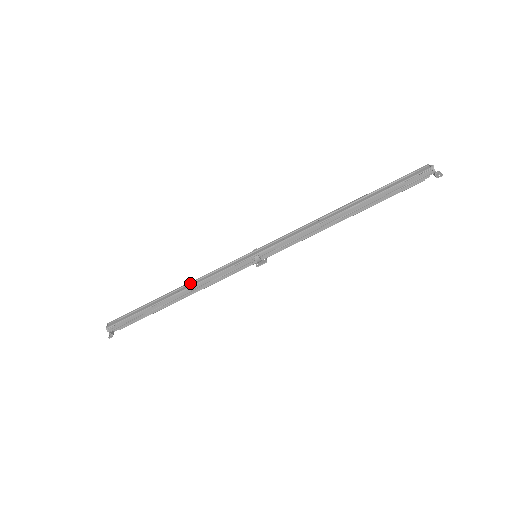
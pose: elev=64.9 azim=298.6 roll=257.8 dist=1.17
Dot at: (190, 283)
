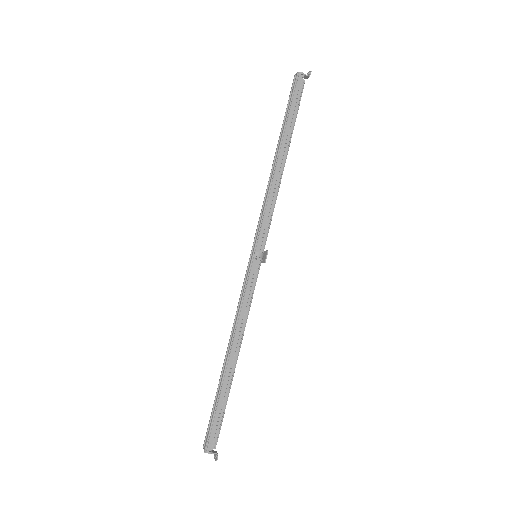
Dot at: (231, 333)
